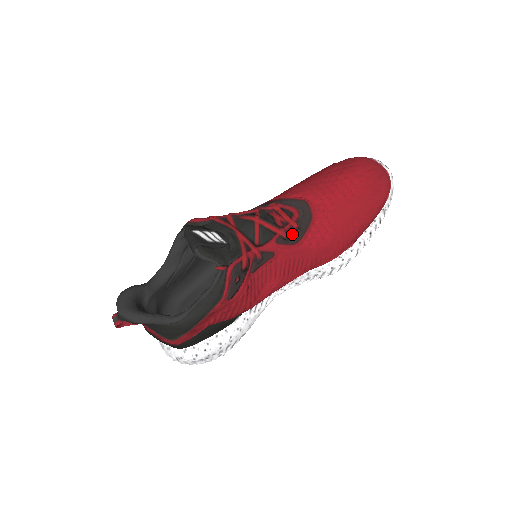
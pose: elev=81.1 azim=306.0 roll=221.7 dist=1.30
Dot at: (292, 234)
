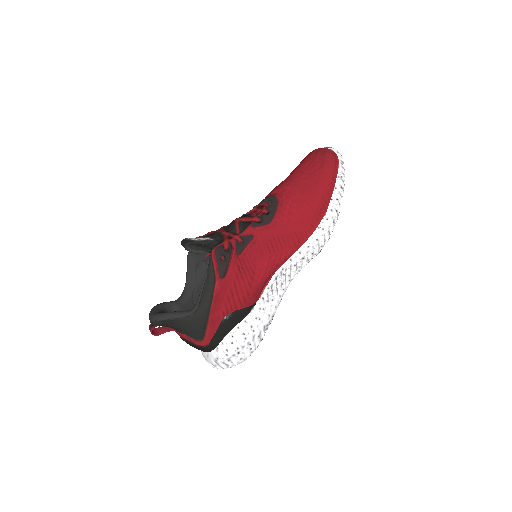
Dot at: (264, 218)
